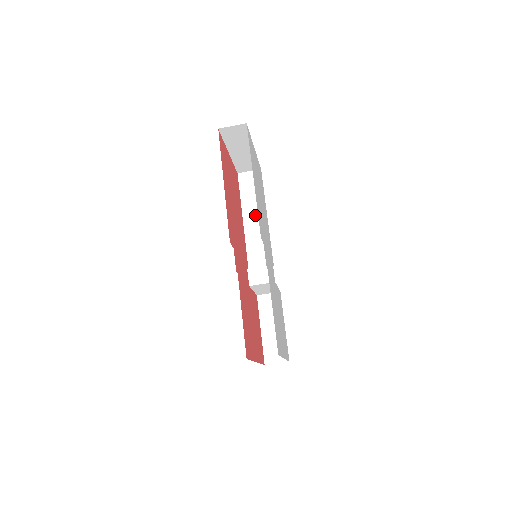
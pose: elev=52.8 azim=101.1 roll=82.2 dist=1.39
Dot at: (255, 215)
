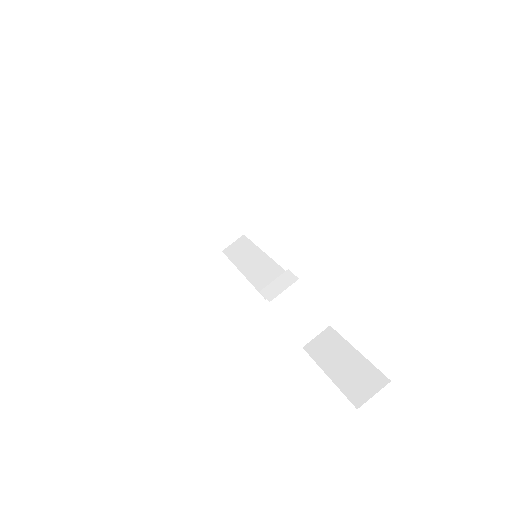
Dot at: (252, 261)
